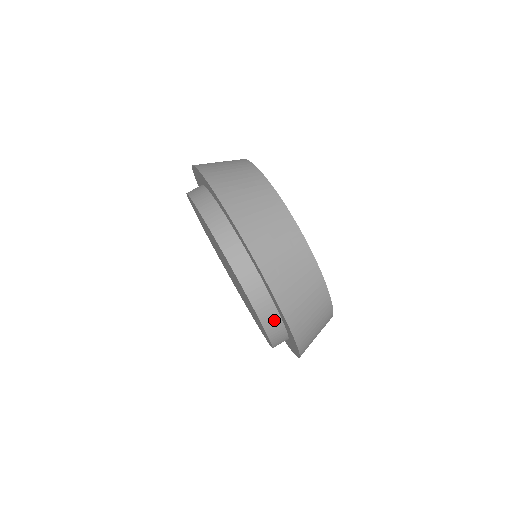
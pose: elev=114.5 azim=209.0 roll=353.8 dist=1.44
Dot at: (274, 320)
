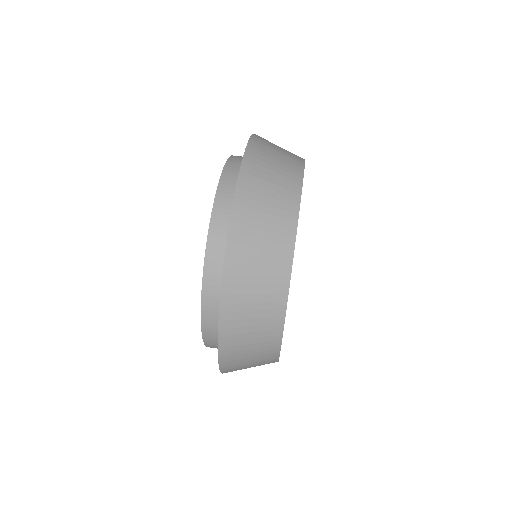
Dot at: (215, 317)
